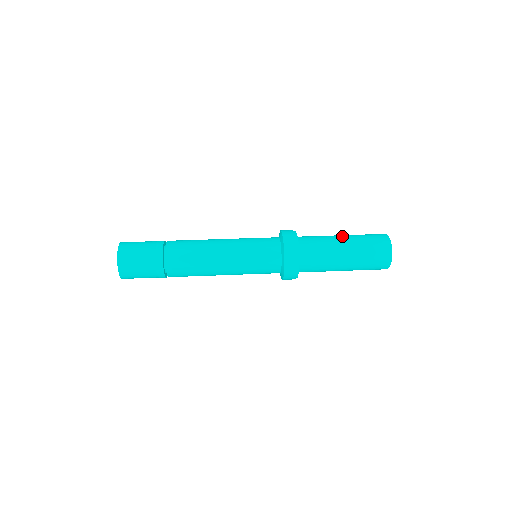
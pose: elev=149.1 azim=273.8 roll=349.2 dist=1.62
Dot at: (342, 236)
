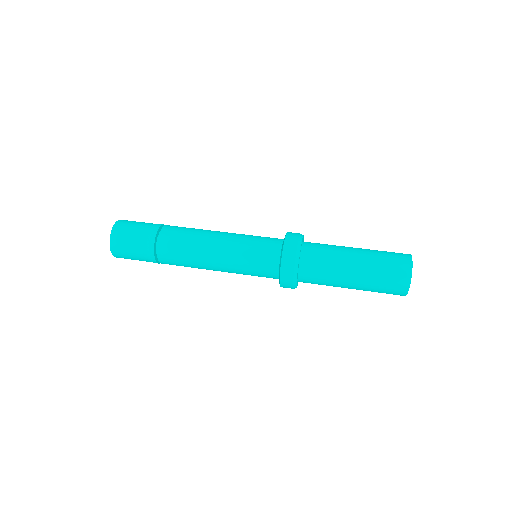
Dot at: (356, 251)
